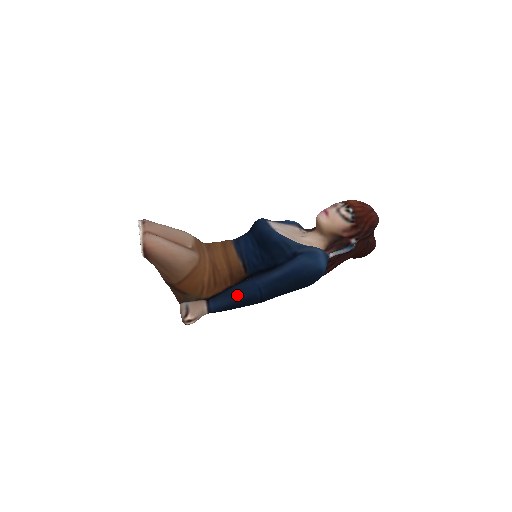
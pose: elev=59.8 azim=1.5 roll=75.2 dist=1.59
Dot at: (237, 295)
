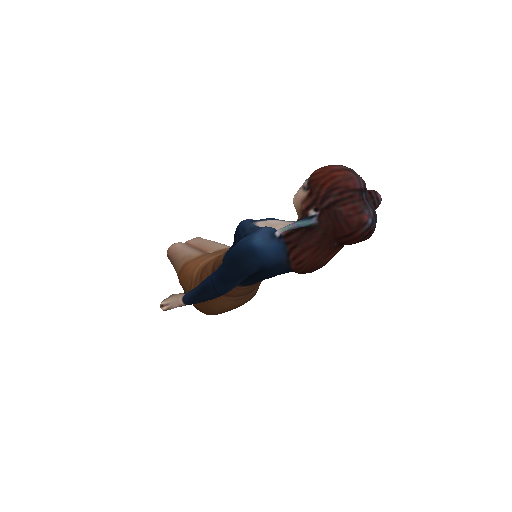
Dot at: (200, 284)
